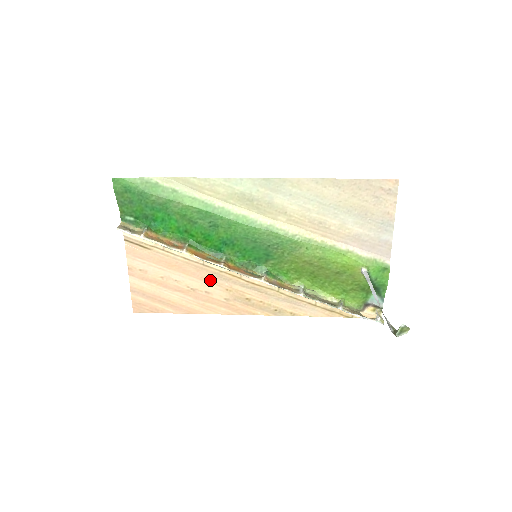
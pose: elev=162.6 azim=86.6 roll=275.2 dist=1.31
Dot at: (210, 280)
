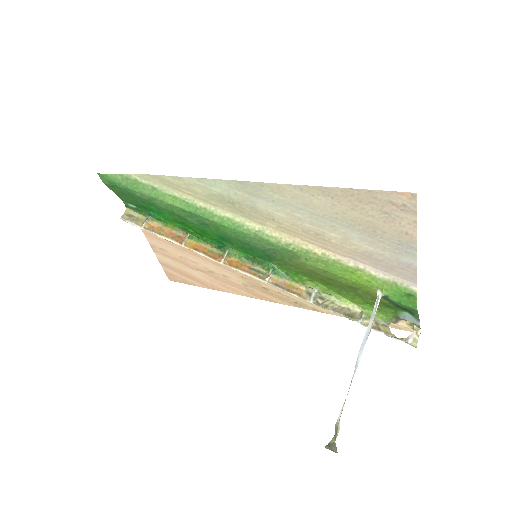
Dot at: (223, 266)
